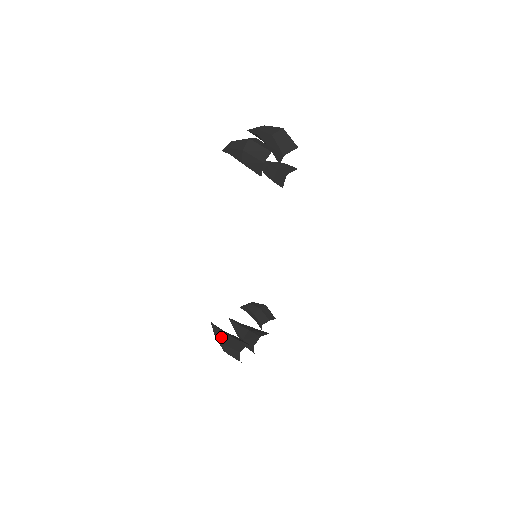
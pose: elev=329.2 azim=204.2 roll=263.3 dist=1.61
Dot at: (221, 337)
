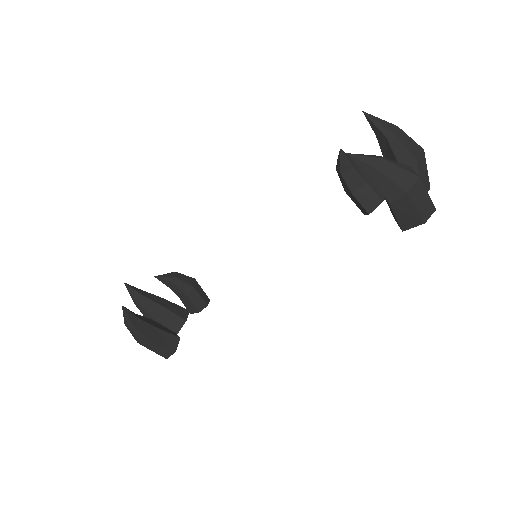
Dot at: (142, 329)
